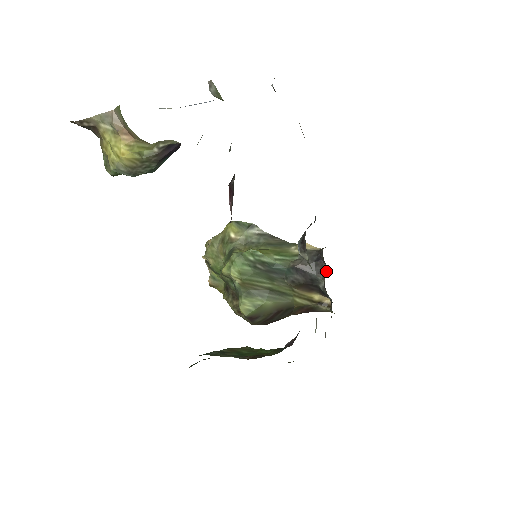
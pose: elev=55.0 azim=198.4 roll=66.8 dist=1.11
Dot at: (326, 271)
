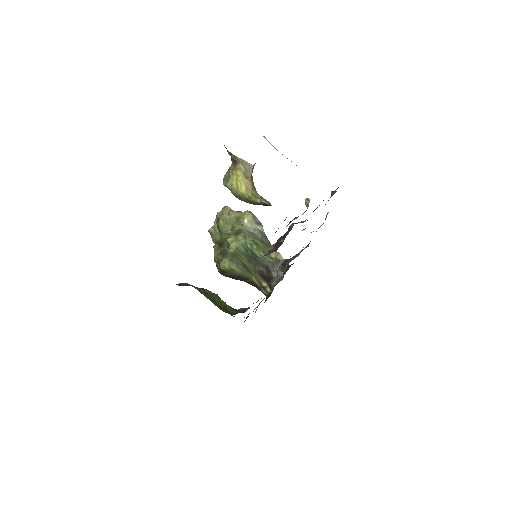
Dot at: (281, 280)
